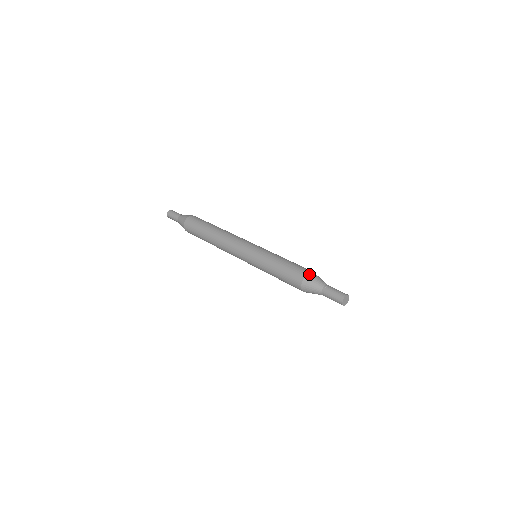
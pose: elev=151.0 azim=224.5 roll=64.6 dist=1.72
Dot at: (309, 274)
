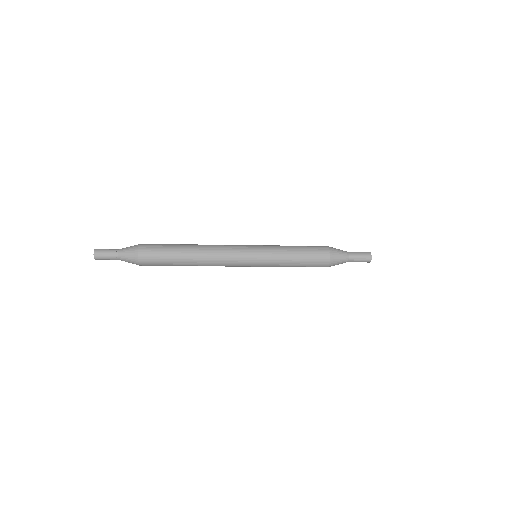
Dot at: (330, 247)
